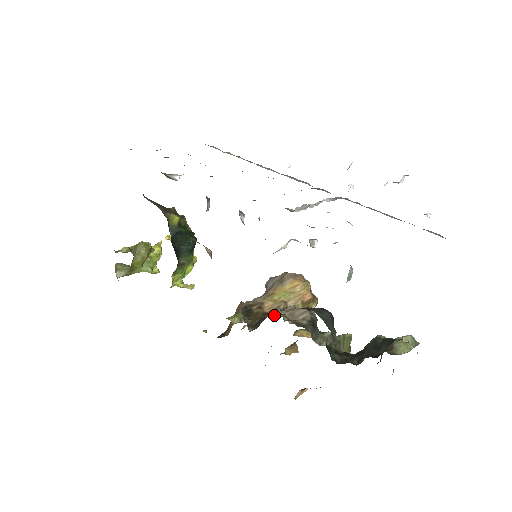
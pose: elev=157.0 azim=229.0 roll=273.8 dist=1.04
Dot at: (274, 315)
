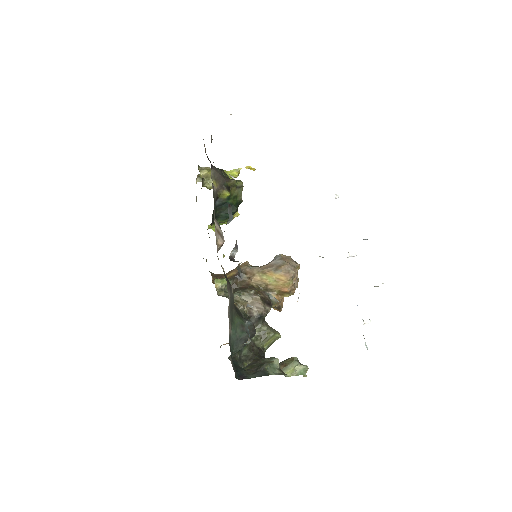
Dot at: (236, 302)
